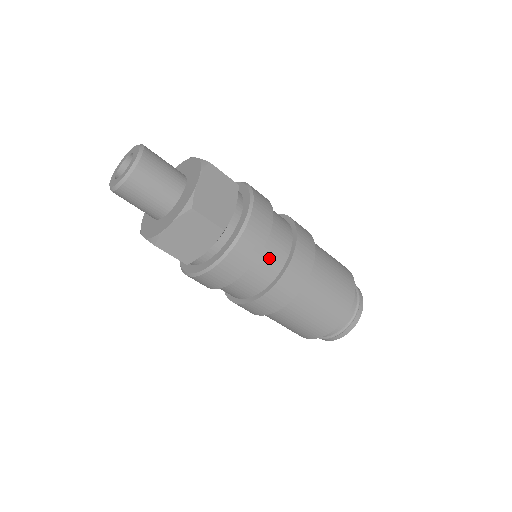
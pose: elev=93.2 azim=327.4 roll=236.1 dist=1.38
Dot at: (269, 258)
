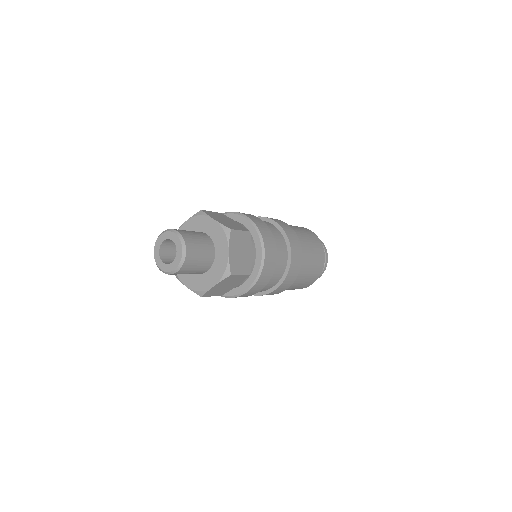
Dot at: (276, 272)
